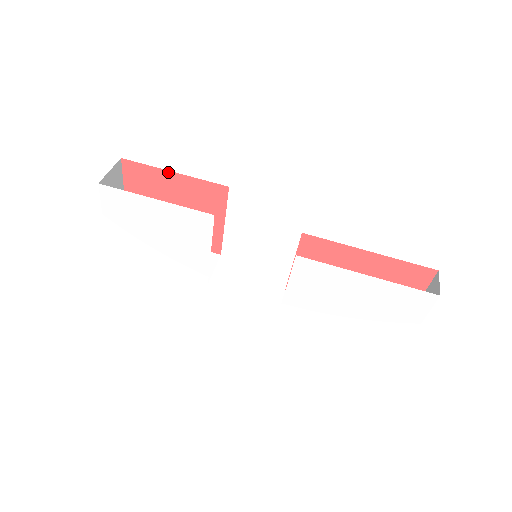
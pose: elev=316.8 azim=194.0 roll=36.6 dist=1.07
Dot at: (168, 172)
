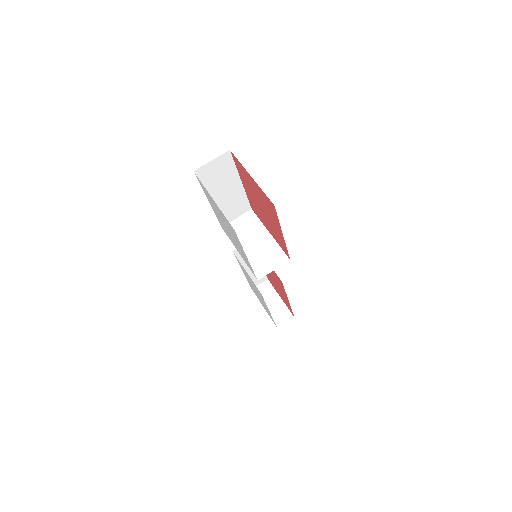
Dot at: (281, 231)
